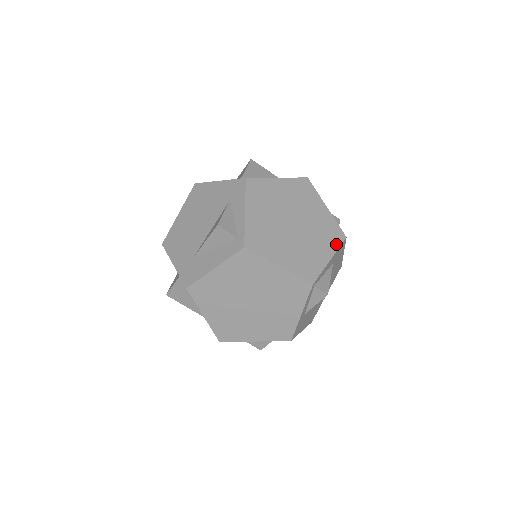
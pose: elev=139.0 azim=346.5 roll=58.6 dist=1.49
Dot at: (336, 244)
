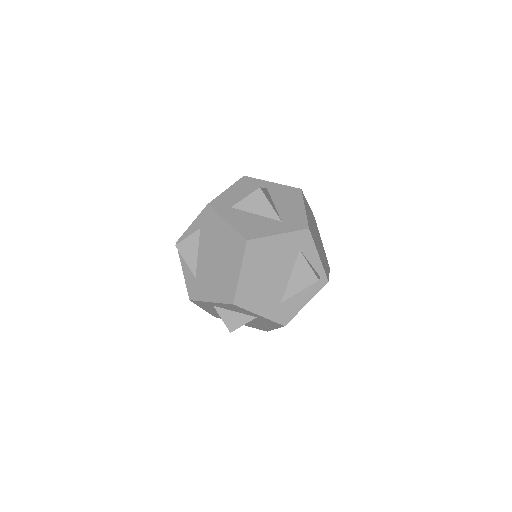
Dot at: occluded
